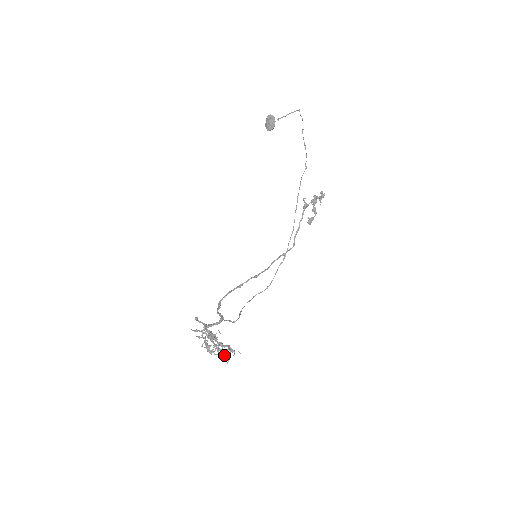
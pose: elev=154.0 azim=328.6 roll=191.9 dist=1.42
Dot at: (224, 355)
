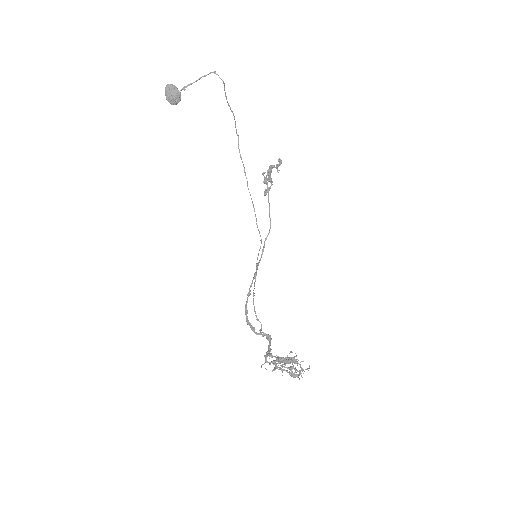
Dot at: occluded
